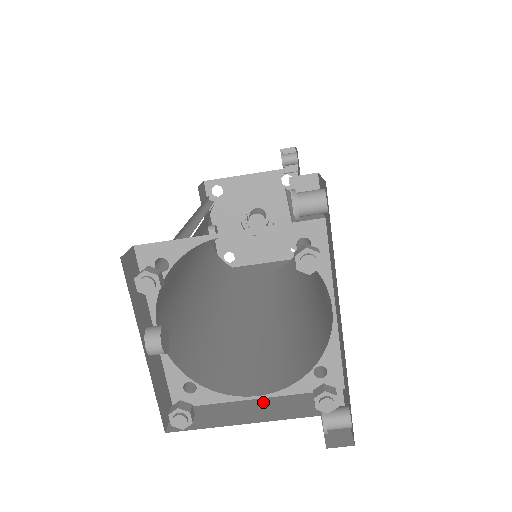
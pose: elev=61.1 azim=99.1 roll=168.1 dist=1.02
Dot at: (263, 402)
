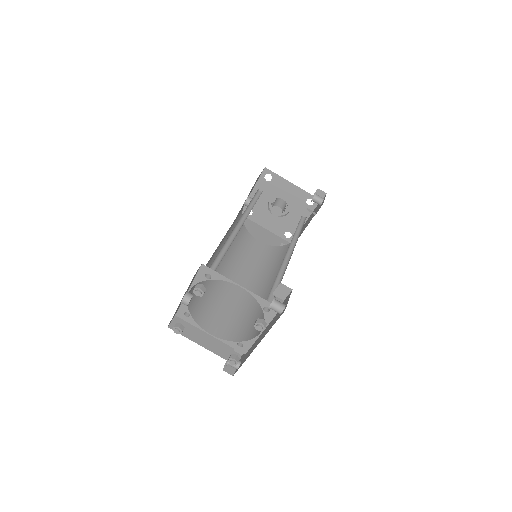
Dot at: (211, 339)
